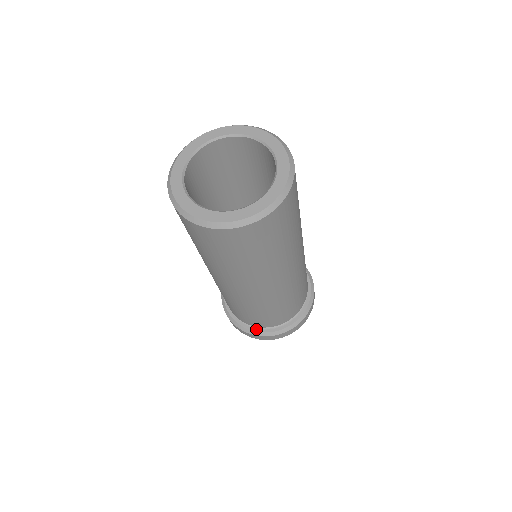
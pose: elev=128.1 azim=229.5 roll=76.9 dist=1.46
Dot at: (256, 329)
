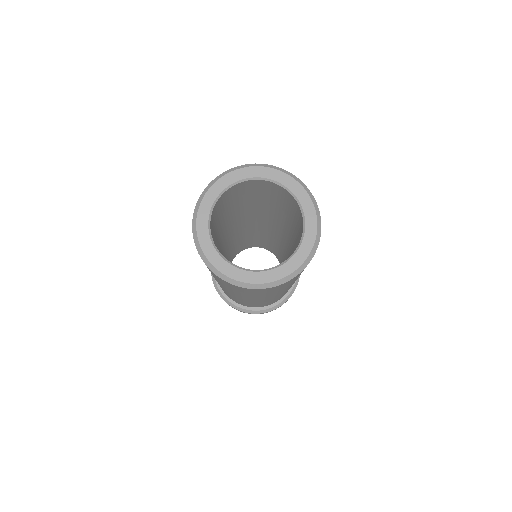
Dot at: (276, 303)
